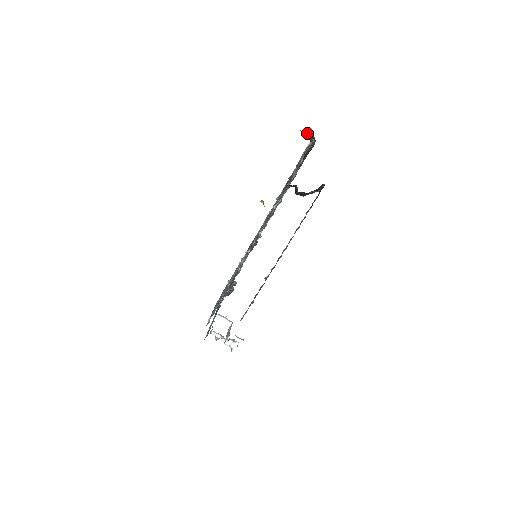
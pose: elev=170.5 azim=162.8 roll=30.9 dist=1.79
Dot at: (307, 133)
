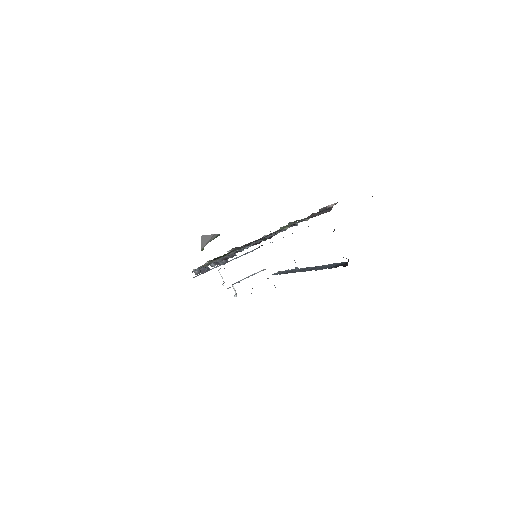
Dot at: occluded
